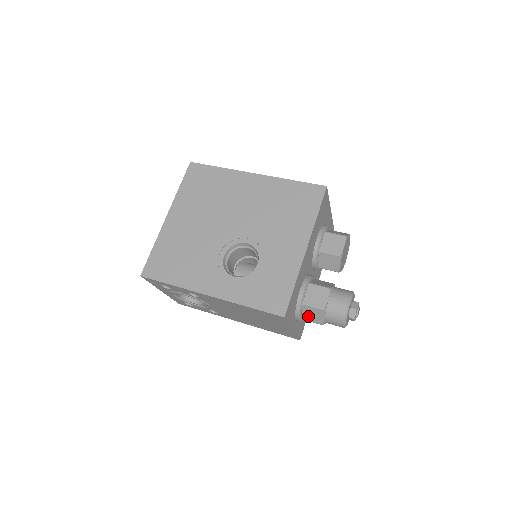
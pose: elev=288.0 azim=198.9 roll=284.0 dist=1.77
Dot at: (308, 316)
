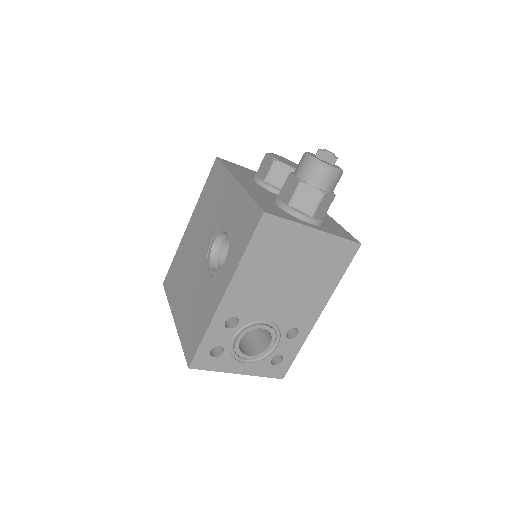
Dot at: (307, 206)
